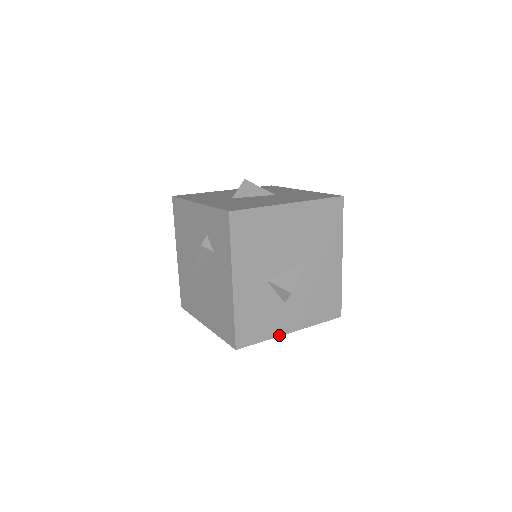
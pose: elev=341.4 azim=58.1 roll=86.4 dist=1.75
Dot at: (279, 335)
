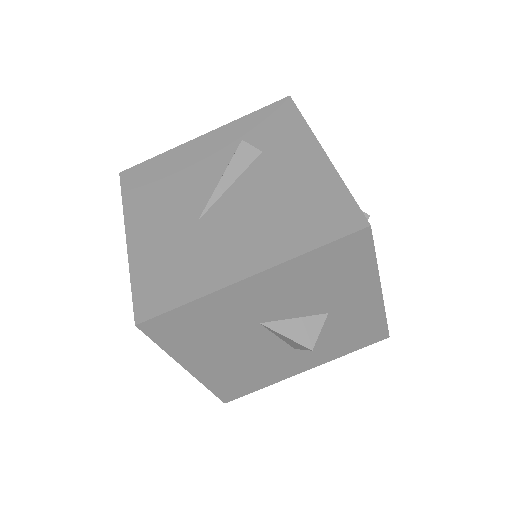
Dot at: (378, 276)
